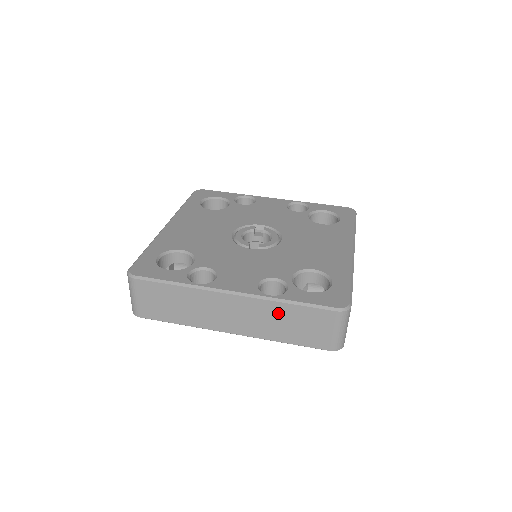
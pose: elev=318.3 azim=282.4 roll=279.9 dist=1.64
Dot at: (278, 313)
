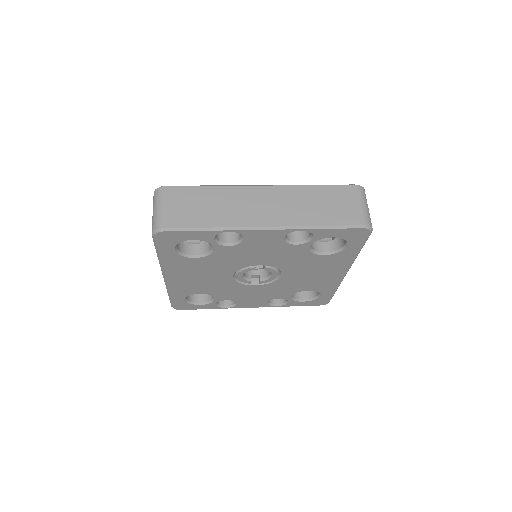
Dot at: (307, 196)
